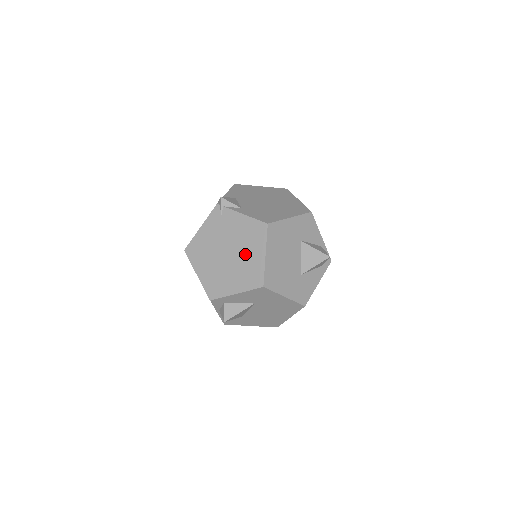
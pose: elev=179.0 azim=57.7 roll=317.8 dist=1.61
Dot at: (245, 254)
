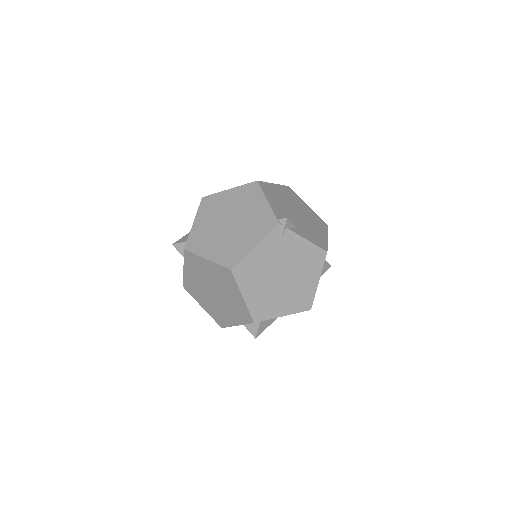
Dot at: (300, 279)
